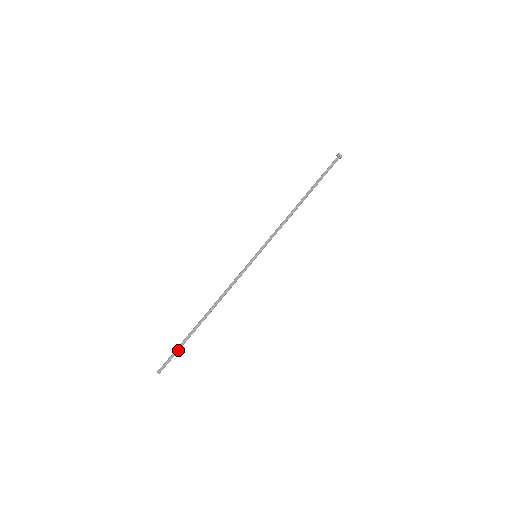
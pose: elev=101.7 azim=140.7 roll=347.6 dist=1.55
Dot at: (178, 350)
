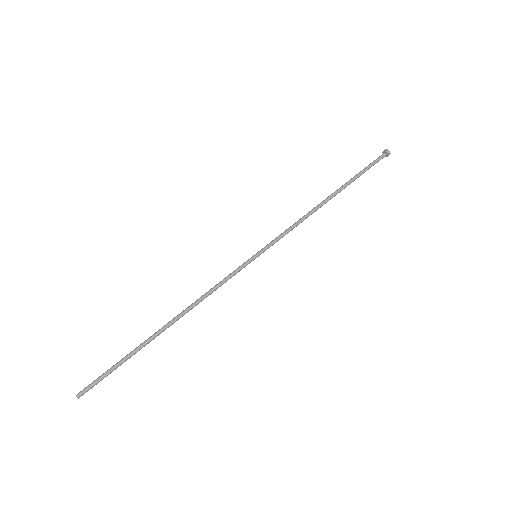
Dot at: (115, 366)
